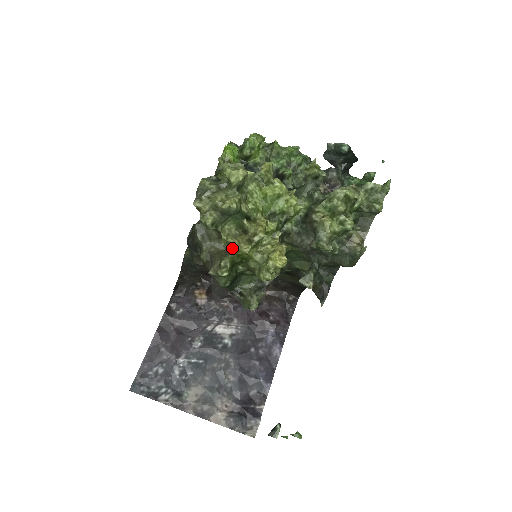
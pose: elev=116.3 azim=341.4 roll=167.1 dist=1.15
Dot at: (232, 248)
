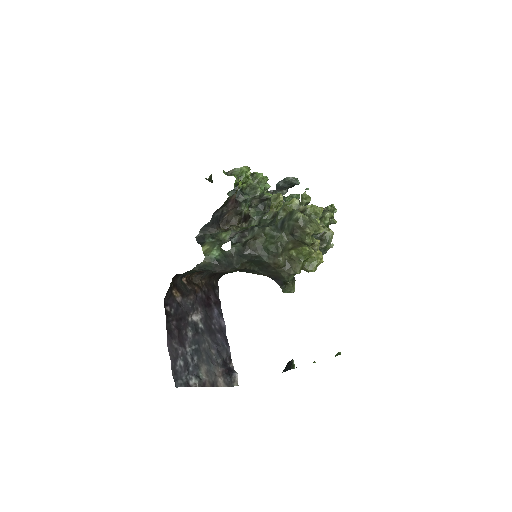
Dot at: (308, 255)
